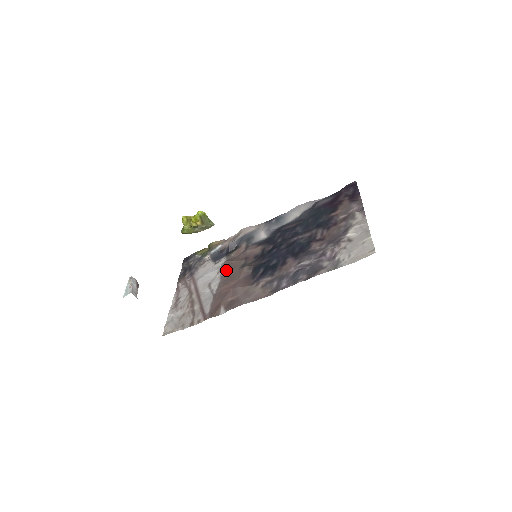
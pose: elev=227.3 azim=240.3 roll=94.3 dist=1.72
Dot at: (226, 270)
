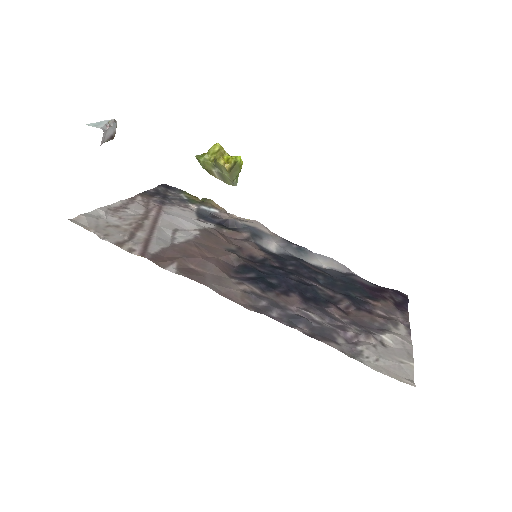
Dot at: (208, 236)
